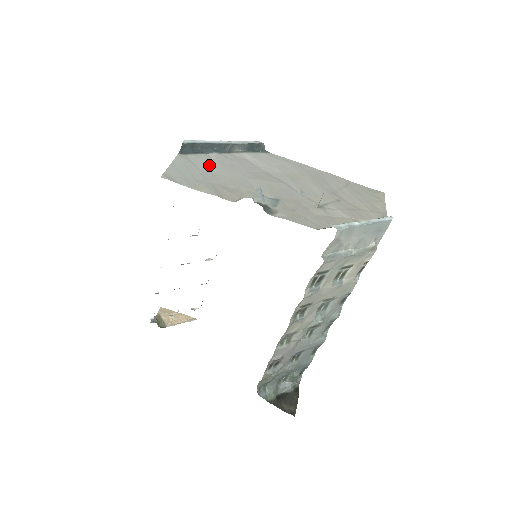
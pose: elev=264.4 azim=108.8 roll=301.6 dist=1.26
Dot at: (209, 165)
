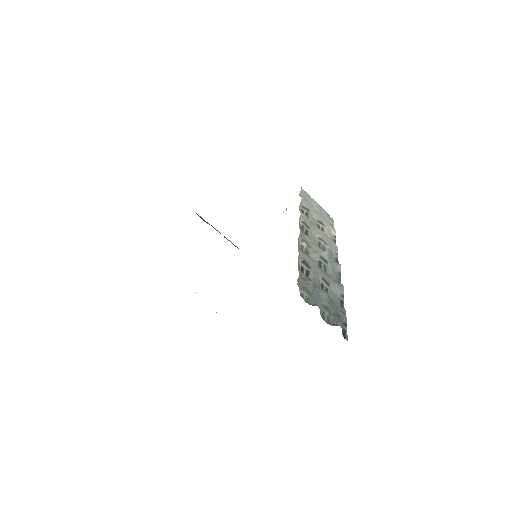
Dot at: occluded
